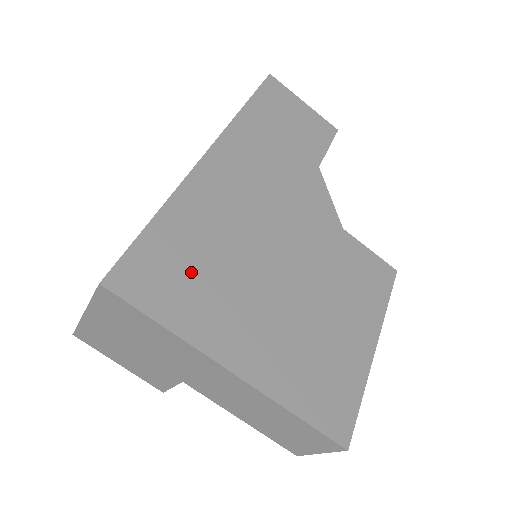
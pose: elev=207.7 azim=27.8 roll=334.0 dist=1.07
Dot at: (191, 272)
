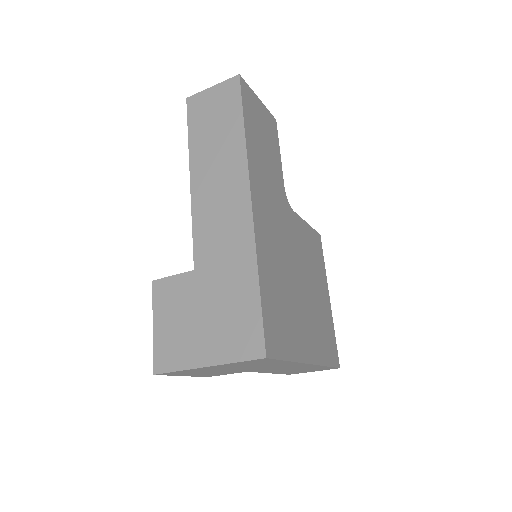
Dot at: (282, 312)
